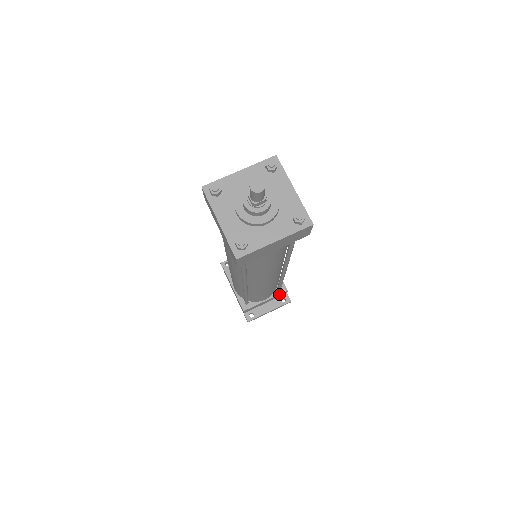
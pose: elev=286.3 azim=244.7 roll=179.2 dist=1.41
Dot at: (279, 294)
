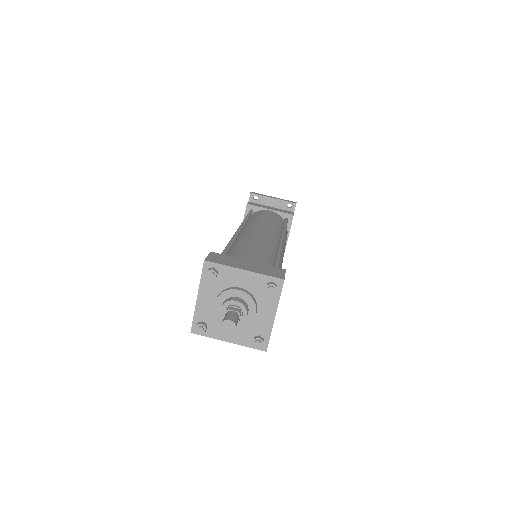
Dot at: occluded
